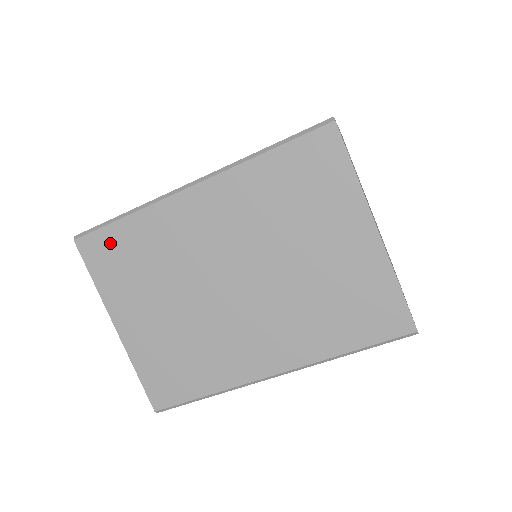
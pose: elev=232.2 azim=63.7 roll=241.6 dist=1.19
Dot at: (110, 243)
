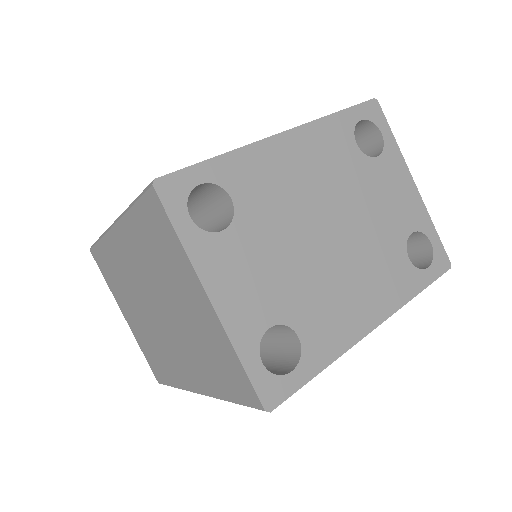
Dot at: (101, 258)
